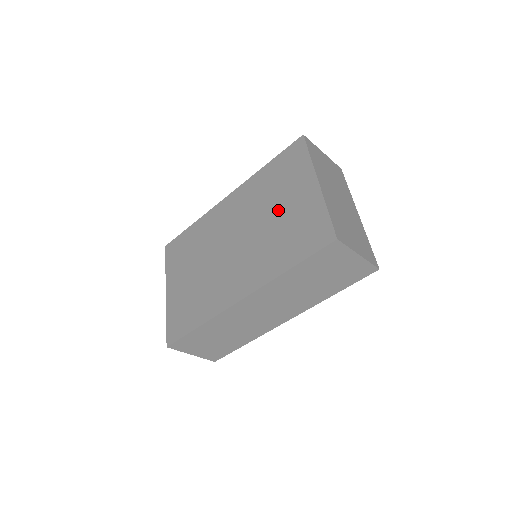
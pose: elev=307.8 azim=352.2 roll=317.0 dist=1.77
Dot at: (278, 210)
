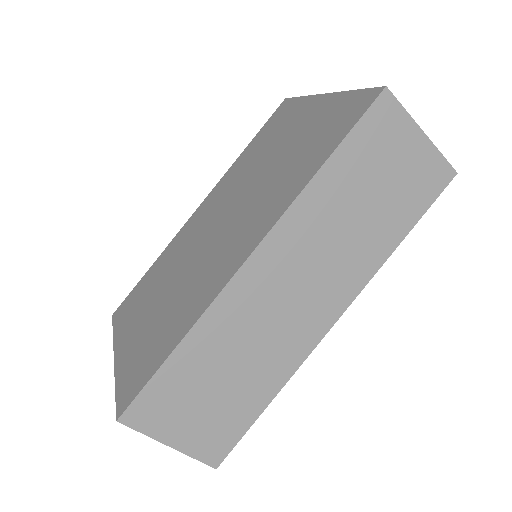
Dot at: (277, 152)
